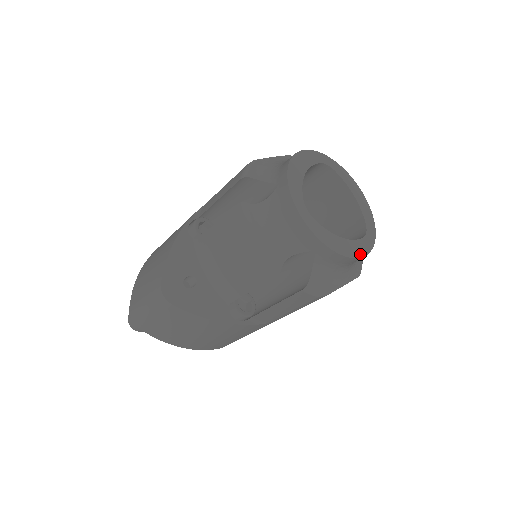
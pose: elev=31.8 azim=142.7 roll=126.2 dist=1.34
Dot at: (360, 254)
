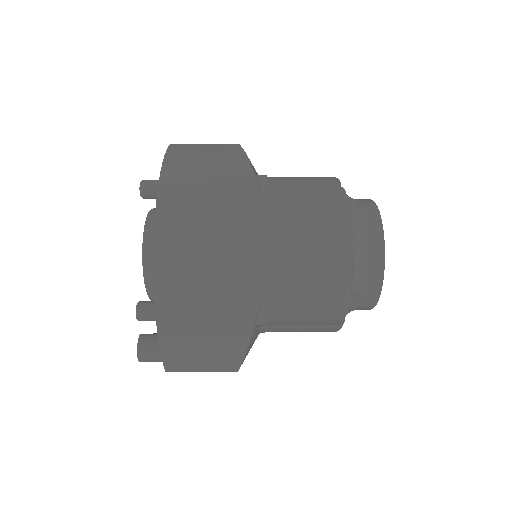
Dot at: occluded
